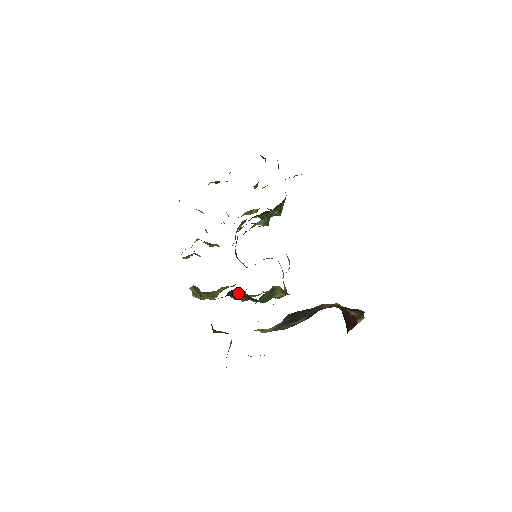
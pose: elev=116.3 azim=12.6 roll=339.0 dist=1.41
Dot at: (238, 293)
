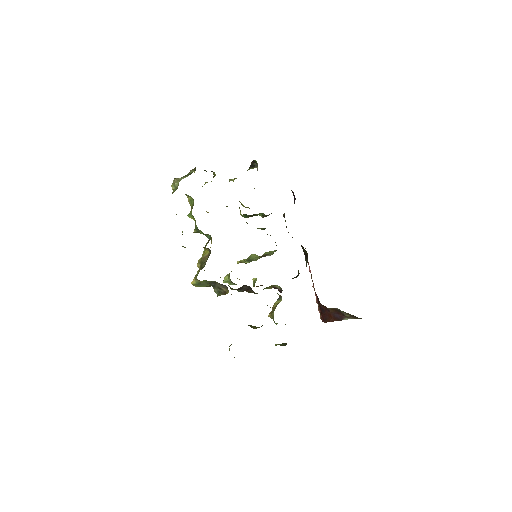
Dot at: (242, 287)
